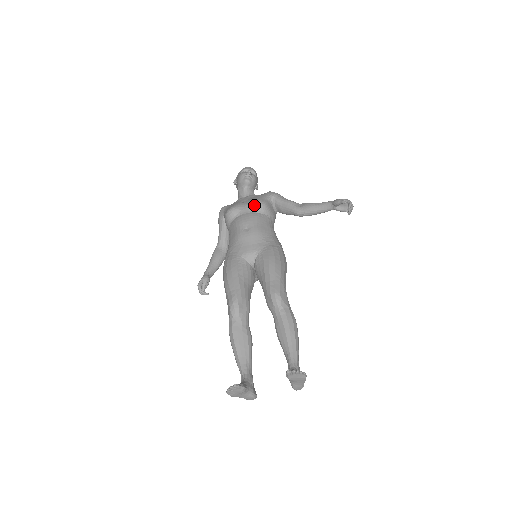
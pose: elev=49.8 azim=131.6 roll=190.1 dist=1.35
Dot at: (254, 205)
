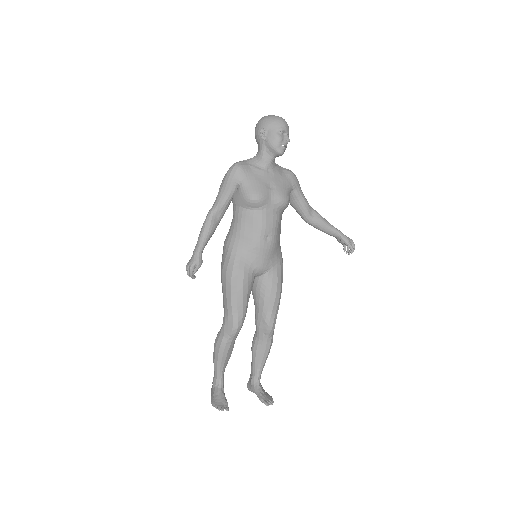
Dot at: (282, 205)
